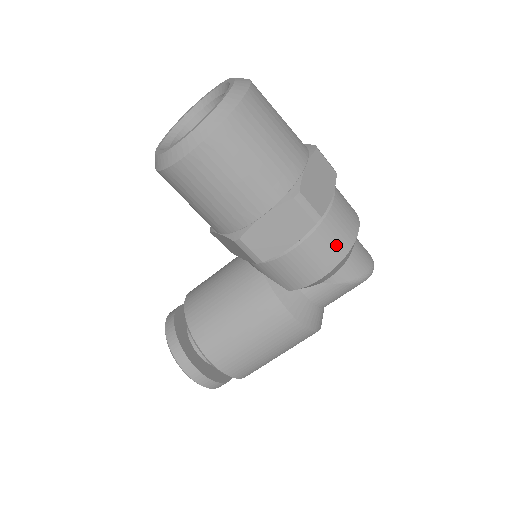
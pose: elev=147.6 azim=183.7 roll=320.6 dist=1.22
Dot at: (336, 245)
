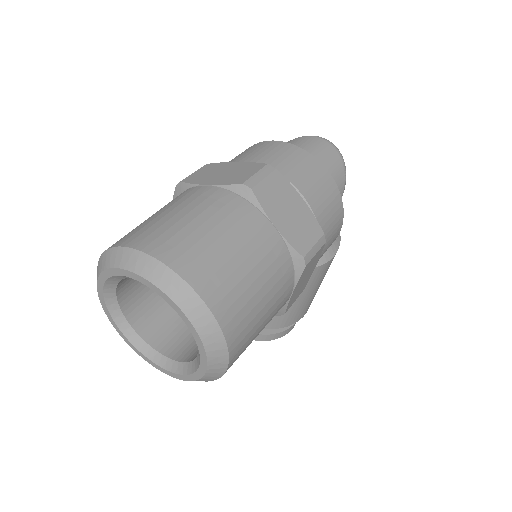
Dot at: (334, 213)
